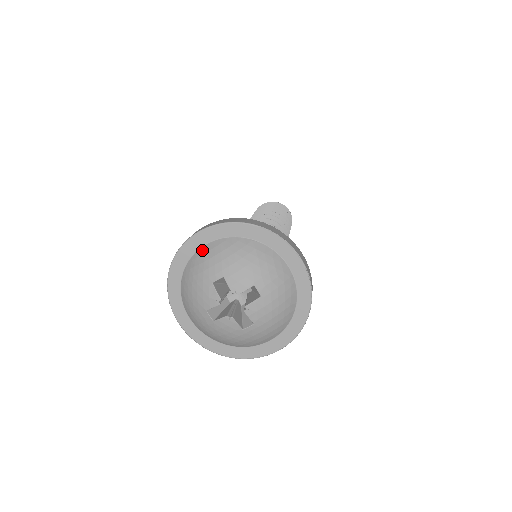
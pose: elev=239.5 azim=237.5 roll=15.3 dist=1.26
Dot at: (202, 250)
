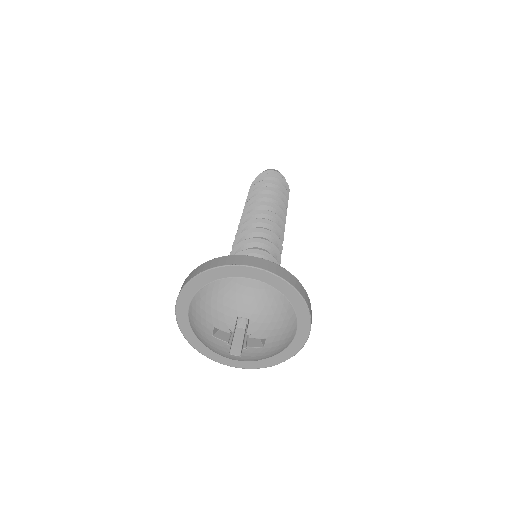
Dot at: (246, 281)
